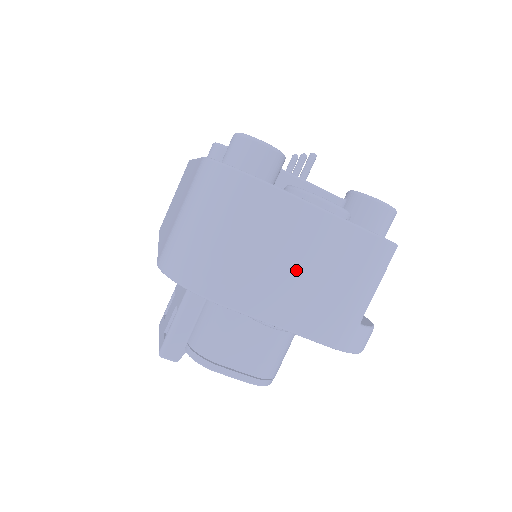
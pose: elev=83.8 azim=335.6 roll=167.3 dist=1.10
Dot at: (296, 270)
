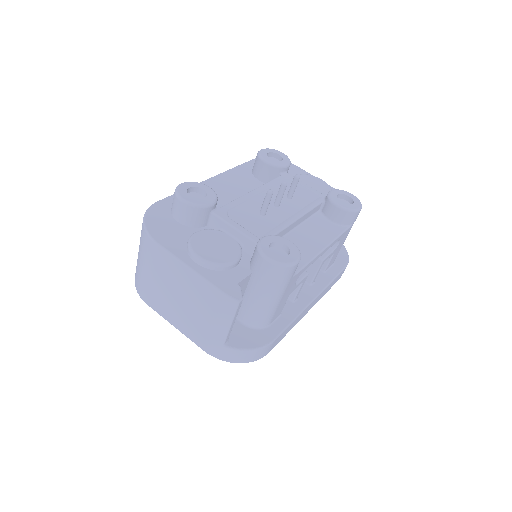
Dot at: (176, 297)
